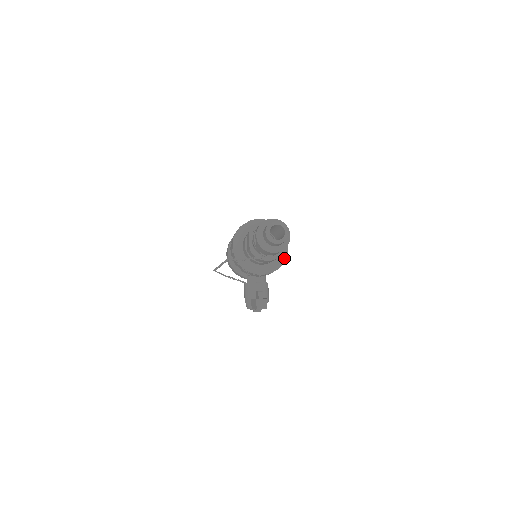
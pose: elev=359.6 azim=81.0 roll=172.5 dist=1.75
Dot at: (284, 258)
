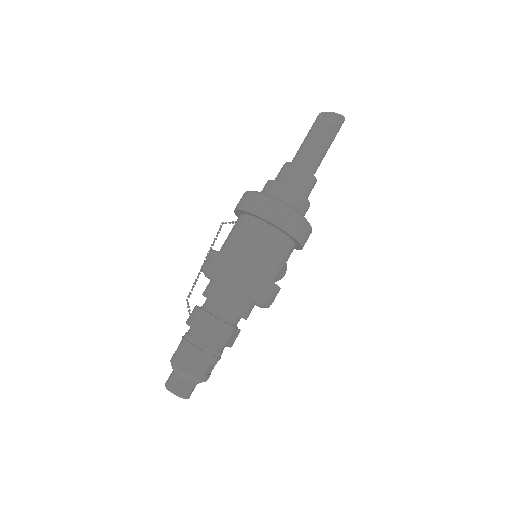
Dot at: occluded
